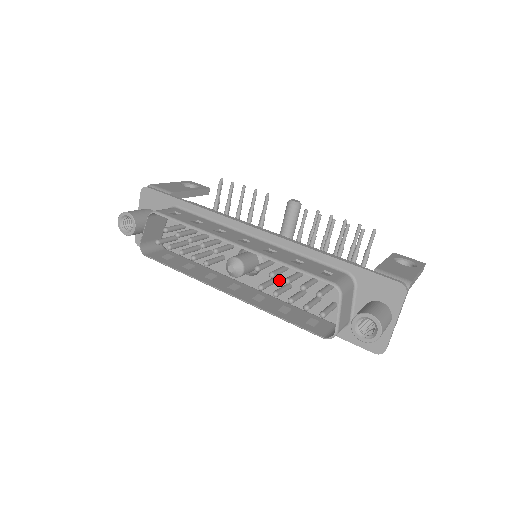
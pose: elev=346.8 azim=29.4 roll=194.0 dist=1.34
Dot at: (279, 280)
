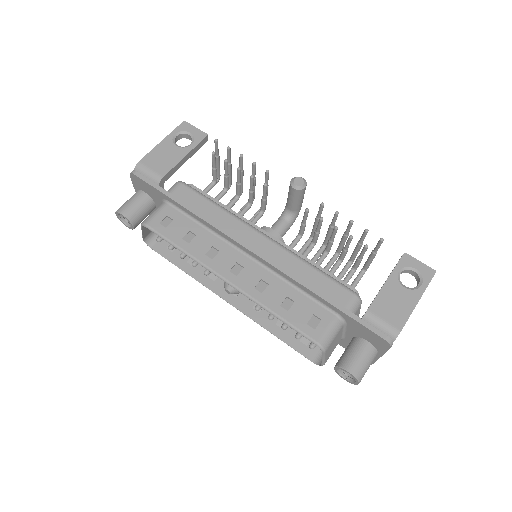
Dot at: occluded
